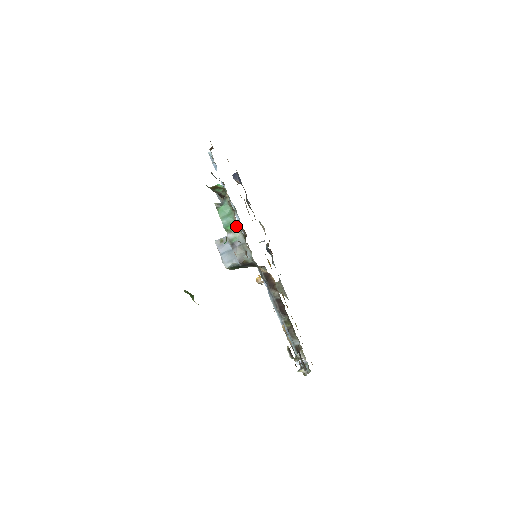
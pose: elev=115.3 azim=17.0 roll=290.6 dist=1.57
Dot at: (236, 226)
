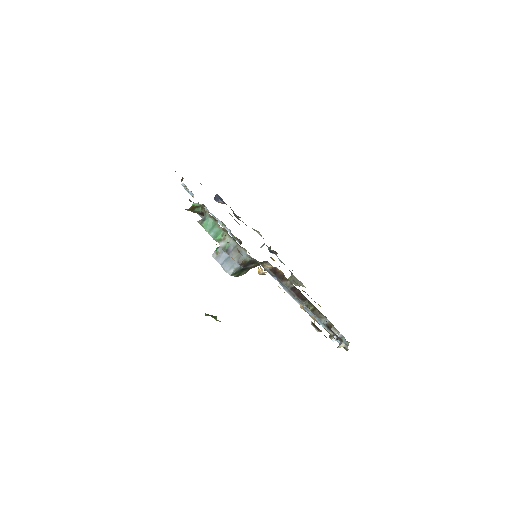
Dot at: (224, 233)
